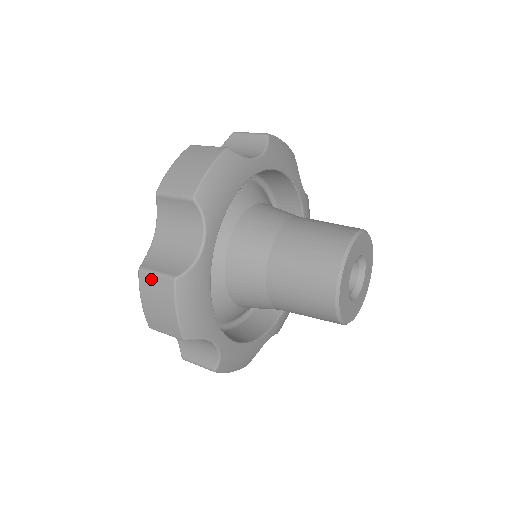
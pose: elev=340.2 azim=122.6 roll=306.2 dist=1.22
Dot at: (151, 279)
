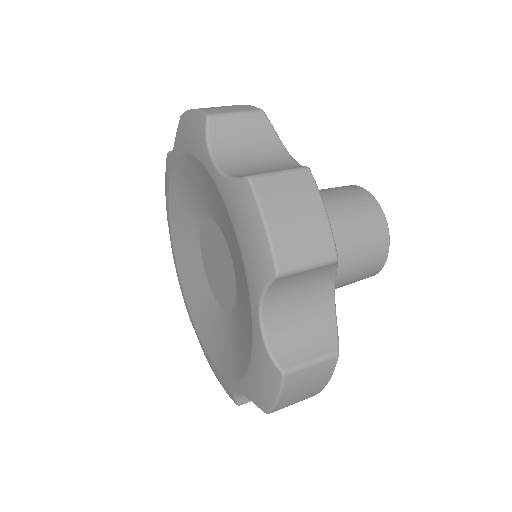
Dot at: (275, 180)
